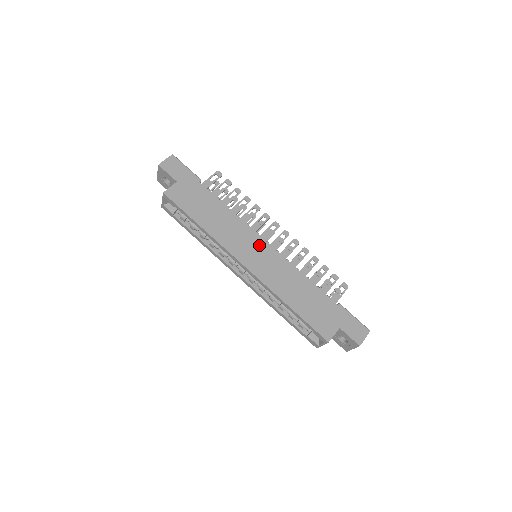
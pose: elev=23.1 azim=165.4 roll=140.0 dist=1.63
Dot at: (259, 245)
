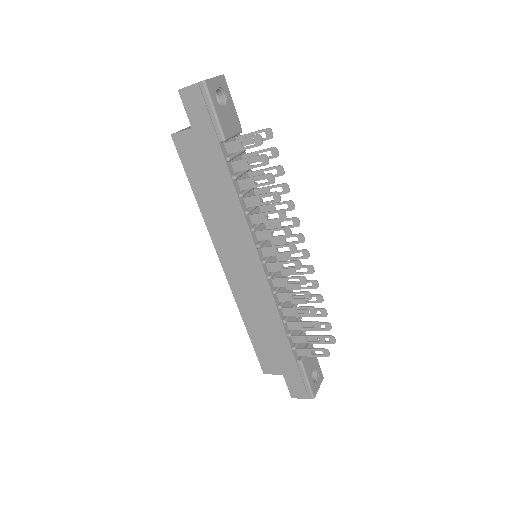
Dot at: (250, 260)
